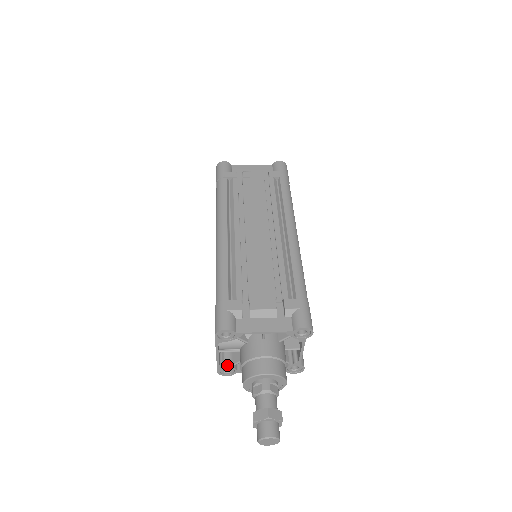
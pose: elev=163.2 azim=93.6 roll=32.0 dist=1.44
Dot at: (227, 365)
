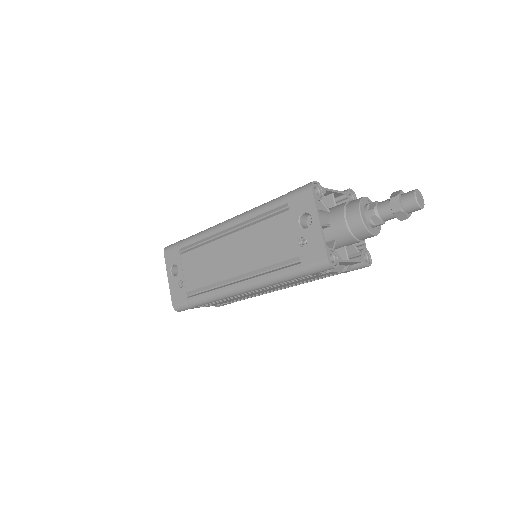
Dot at: (329, 248)
